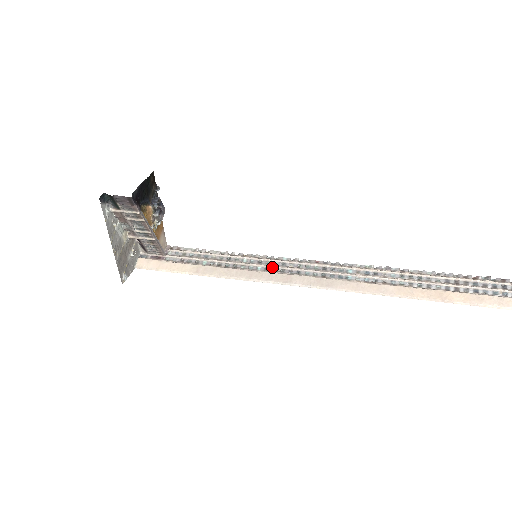
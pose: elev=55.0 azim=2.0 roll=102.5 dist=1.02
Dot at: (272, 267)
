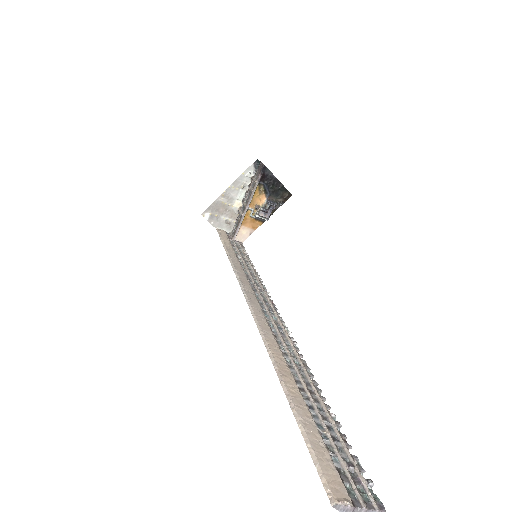
Dot at: (252, 278)
